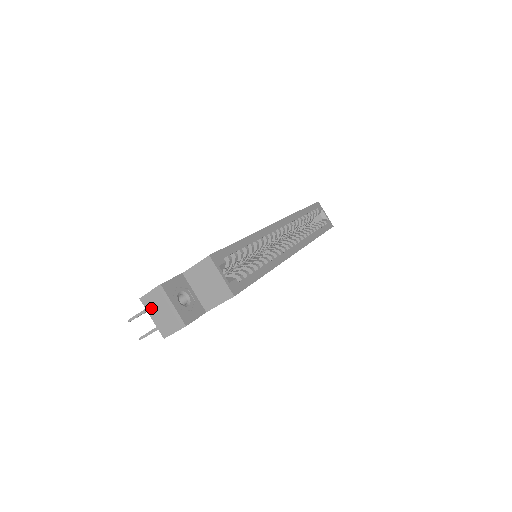
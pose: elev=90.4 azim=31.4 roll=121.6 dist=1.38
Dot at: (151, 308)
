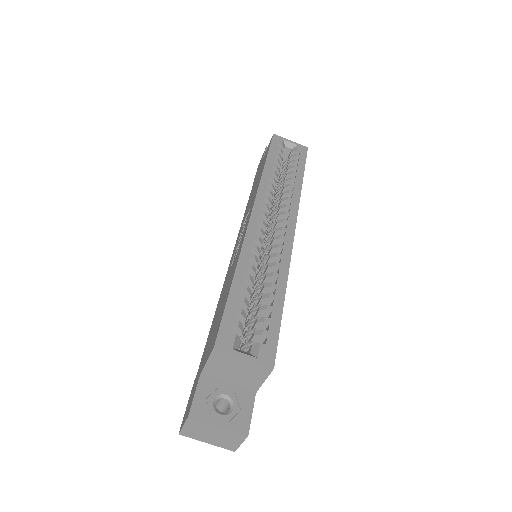
Dot at: (198, 436)
